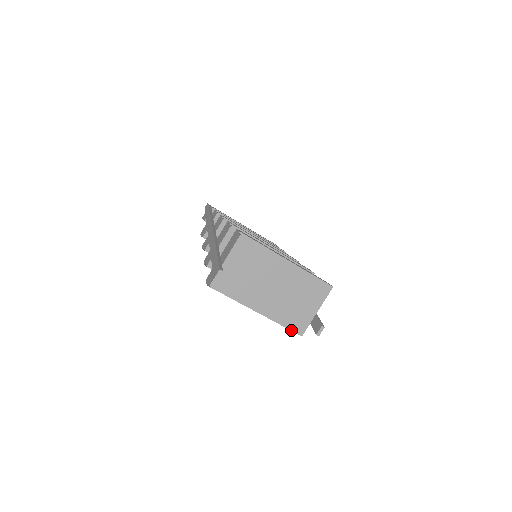
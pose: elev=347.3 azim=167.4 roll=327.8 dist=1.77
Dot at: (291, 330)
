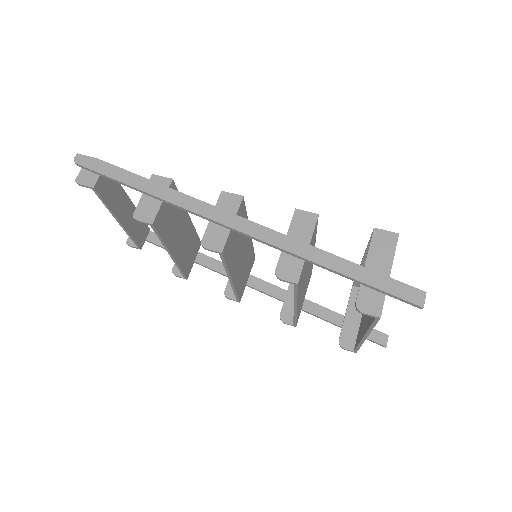
Dot at: (358, 349)
